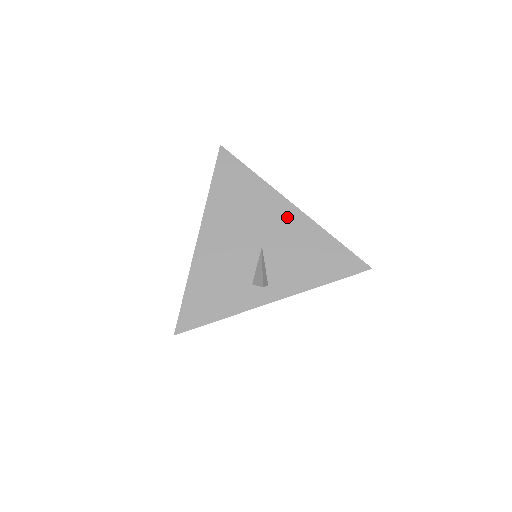
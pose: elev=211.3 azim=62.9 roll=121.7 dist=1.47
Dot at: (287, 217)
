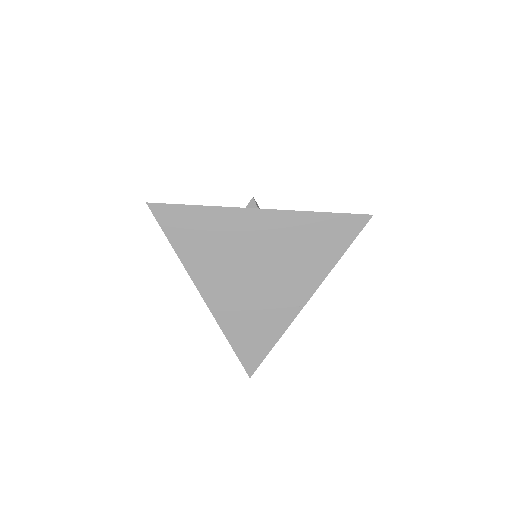
Dot at: occluded
